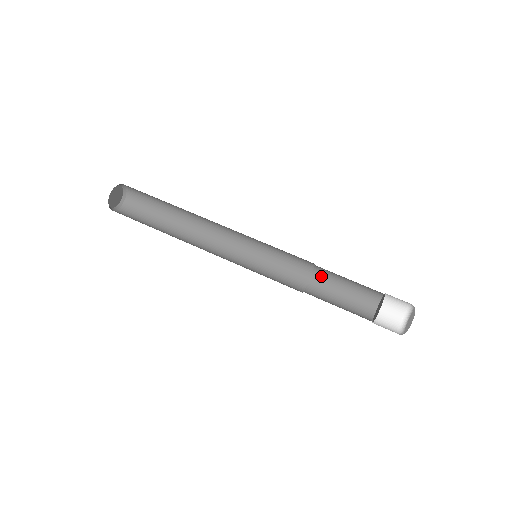
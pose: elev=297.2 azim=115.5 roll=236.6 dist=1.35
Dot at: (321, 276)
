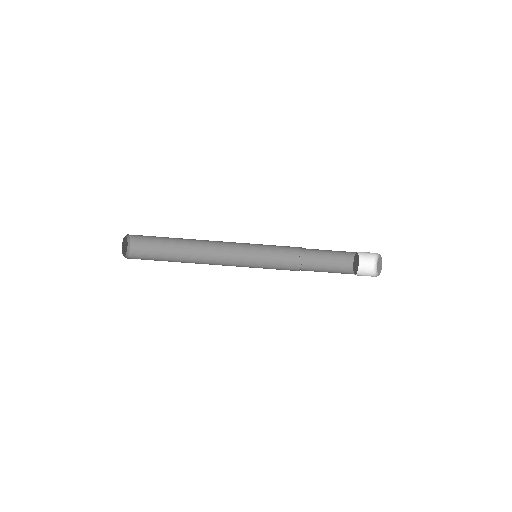
Dot at: occluded
